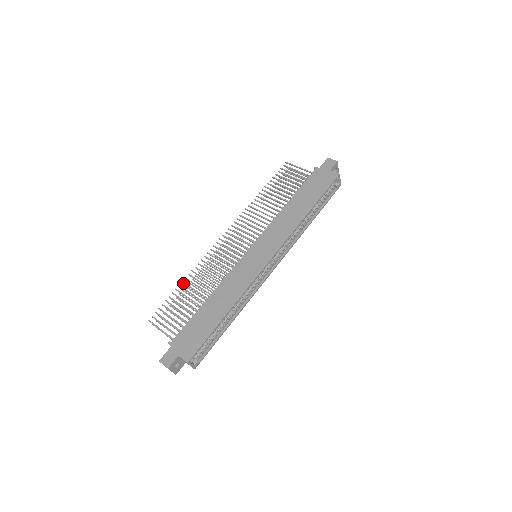
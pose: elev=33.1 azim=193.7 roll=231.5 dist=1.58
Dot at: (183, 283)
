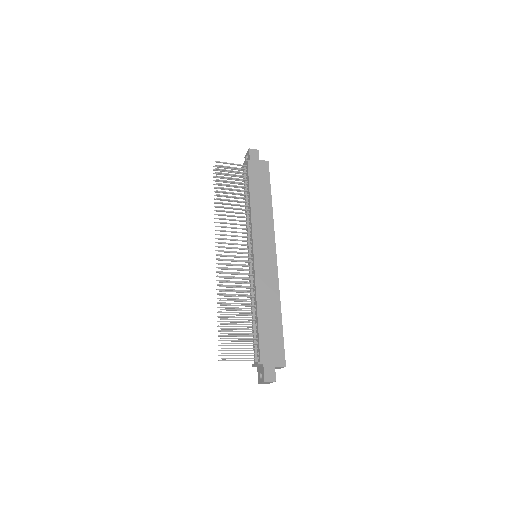
Dot at: occluded
